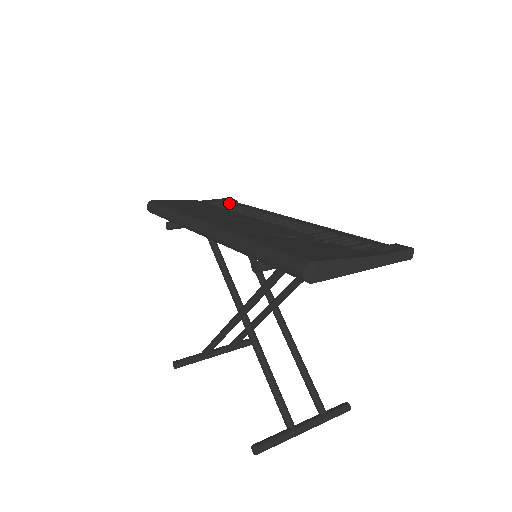
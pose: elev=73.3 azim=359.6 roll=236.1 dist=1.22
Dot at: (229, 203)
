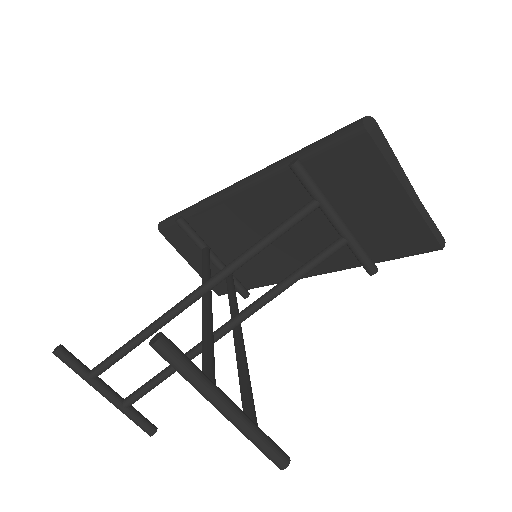
Dot at: occluded
